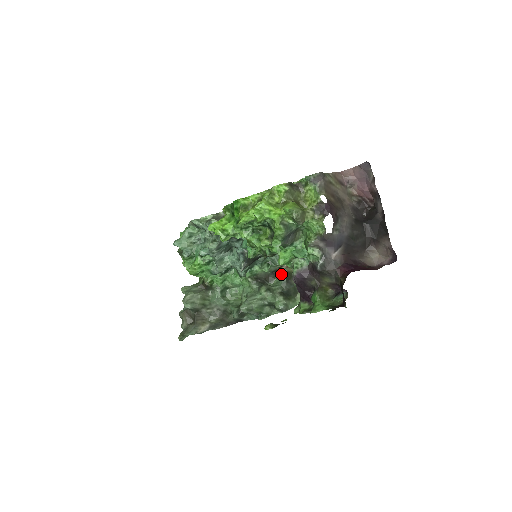
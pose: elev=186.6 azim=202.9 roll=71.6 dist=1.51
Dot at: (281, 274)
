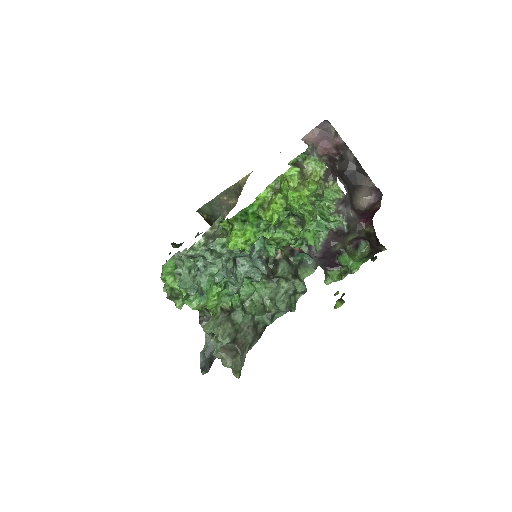
Dot at: (282, 261)
